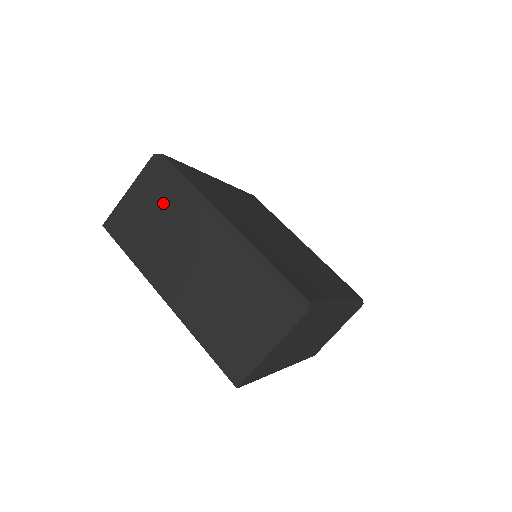
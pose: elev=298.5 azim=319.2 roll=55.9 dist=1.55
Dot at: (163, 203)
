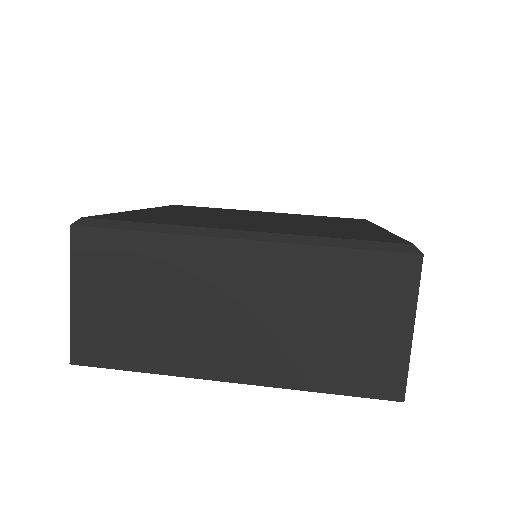
Dot at: occluded
